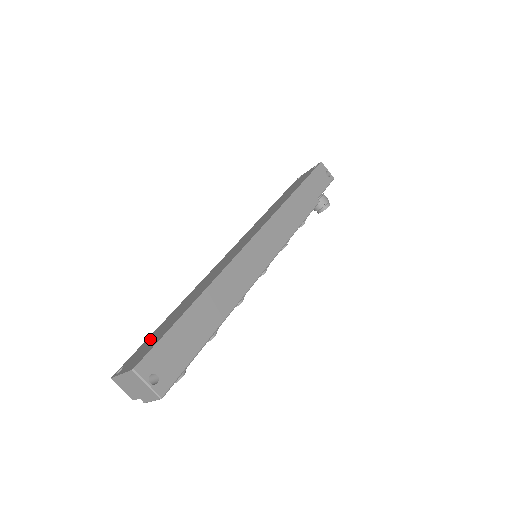
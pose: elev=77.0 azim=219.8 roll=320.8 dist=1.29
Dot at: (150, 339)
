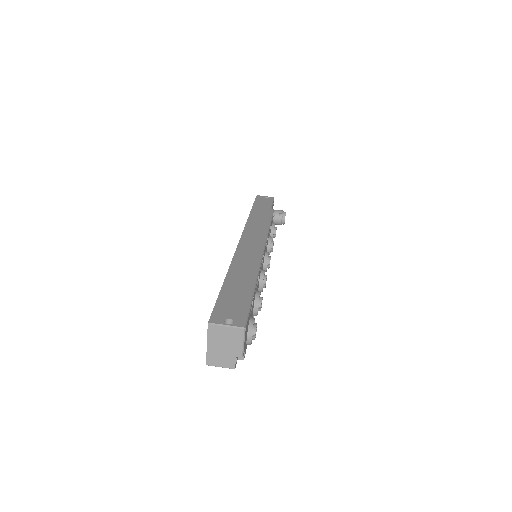
Dot at: occluded
